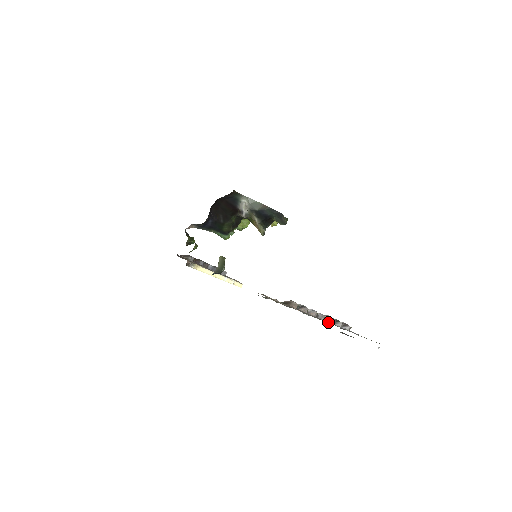
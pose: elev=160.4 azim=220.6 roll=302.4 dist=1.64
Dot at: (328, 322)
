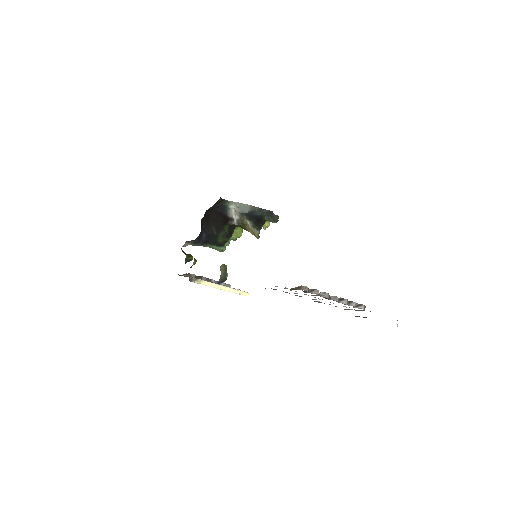
Dot at: (342, 303)
